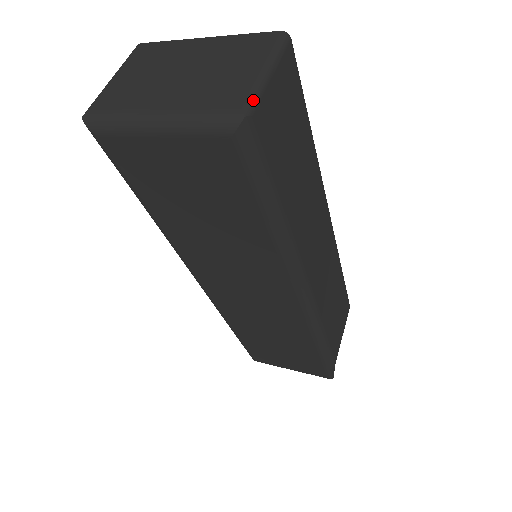
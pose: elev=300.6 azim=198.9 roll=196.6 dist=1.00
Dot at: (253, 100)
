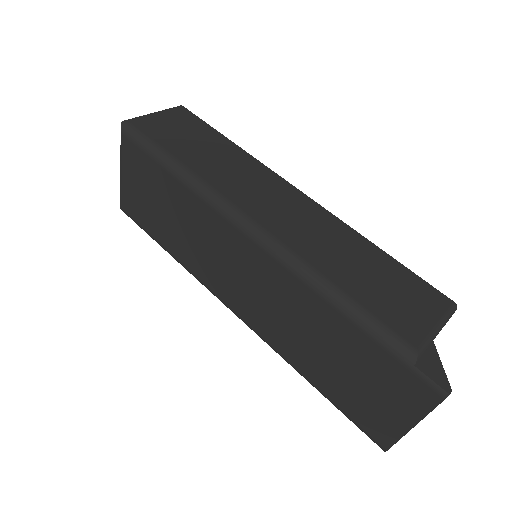
Dot at: (133, 118)
